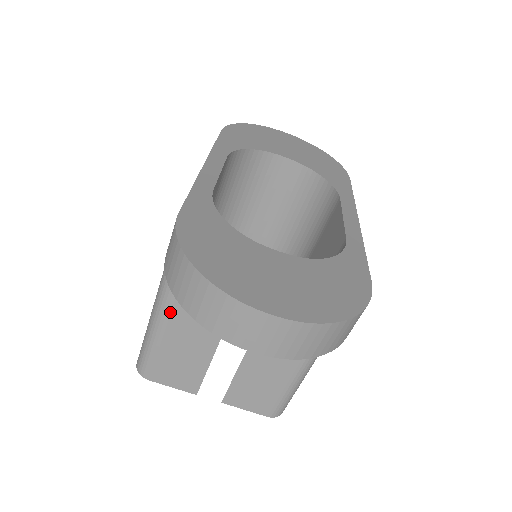
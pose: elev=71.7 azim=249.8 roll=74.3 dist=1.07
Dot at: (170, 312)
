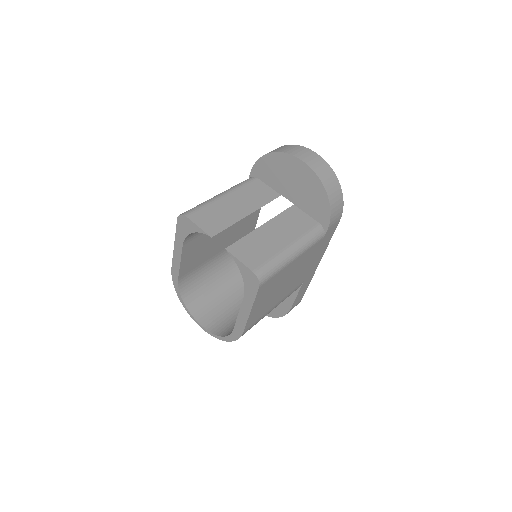
Dot at: (233, 192)
